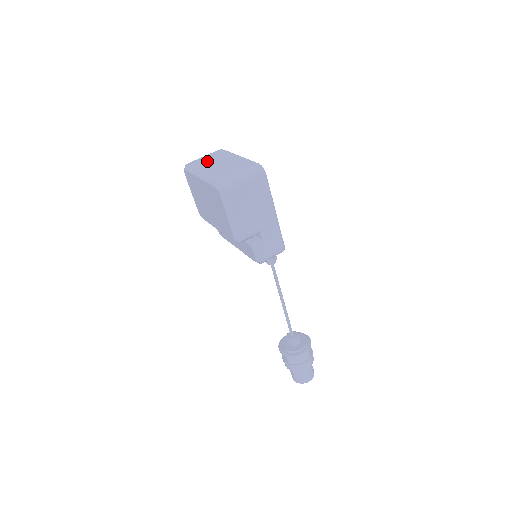
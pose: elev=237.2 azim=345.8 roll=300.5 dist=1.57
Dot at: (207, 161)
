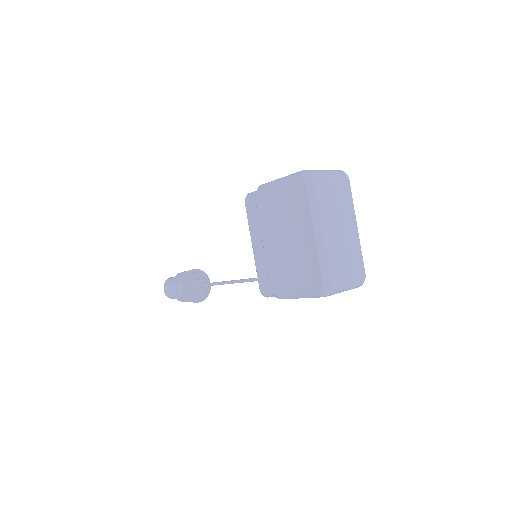
Dot at: (333, 203)
